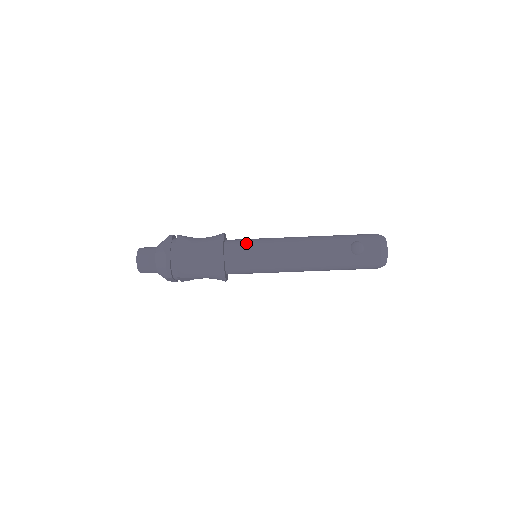
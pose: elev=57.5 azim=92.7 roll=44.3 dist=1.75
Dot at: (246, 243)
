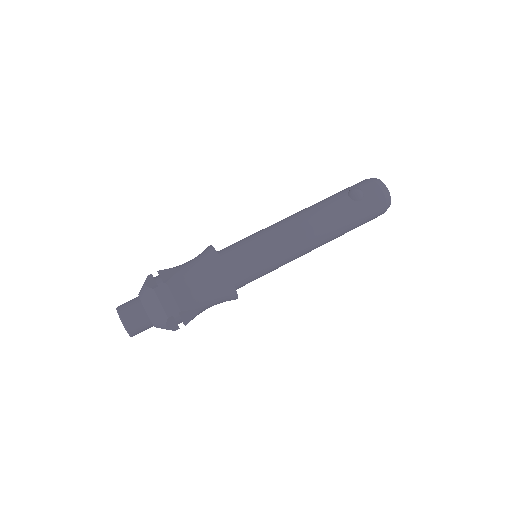
Dot at: (239, 242)
